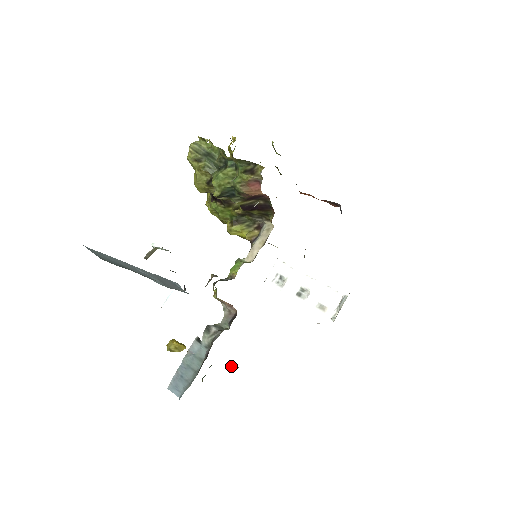
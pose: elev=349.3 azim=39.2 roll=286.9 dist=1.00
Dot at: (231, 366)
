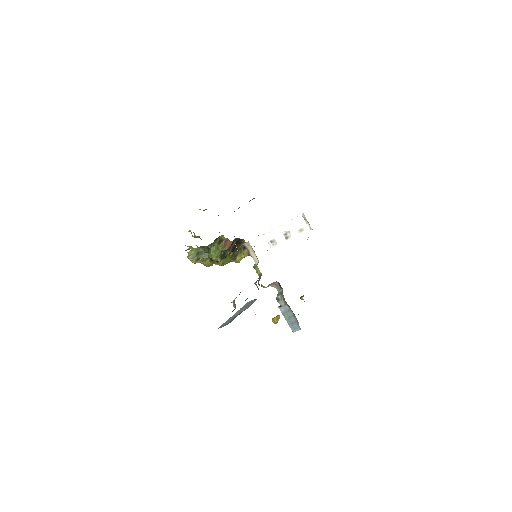
Dot at: (301, 298)
